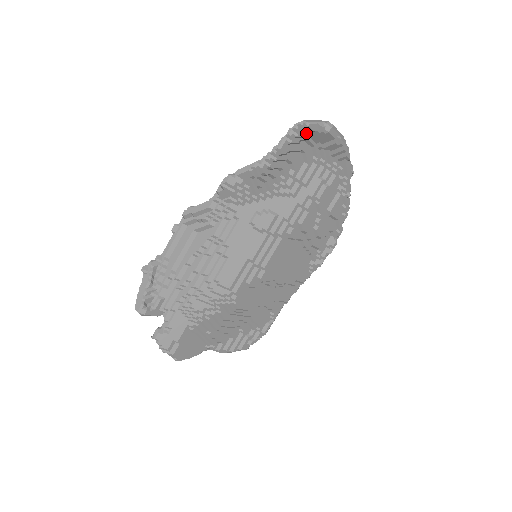
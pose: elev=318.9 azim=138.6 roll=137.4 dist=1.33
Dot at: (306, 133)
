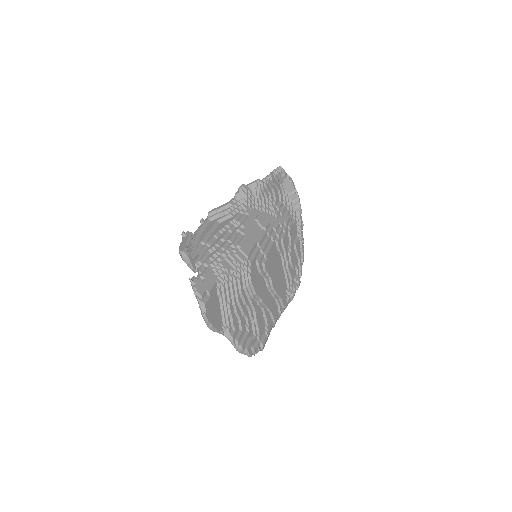
Dot at: (281, 177)
